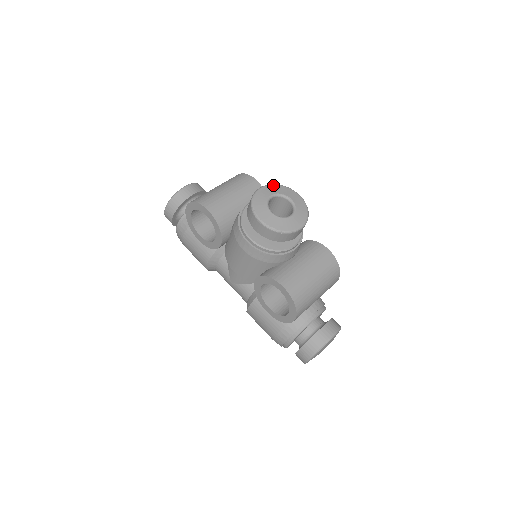
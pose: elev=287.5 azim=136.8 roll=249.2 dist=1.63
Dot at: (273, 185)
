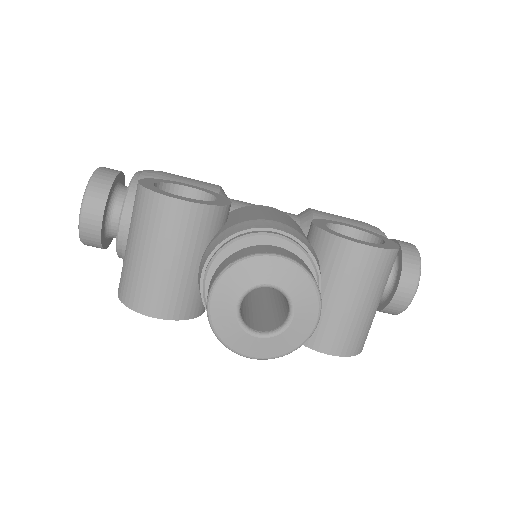
Dot at: (225, 276)
